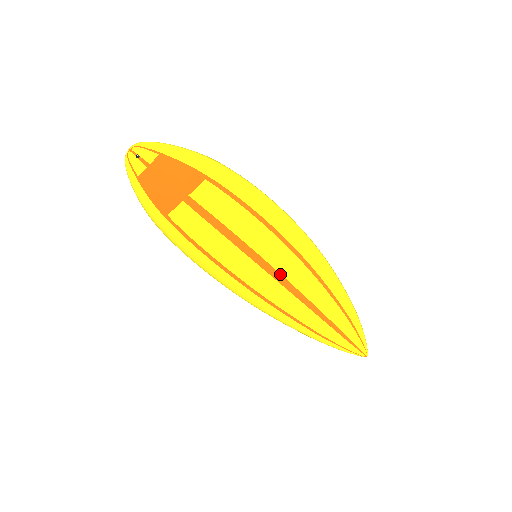
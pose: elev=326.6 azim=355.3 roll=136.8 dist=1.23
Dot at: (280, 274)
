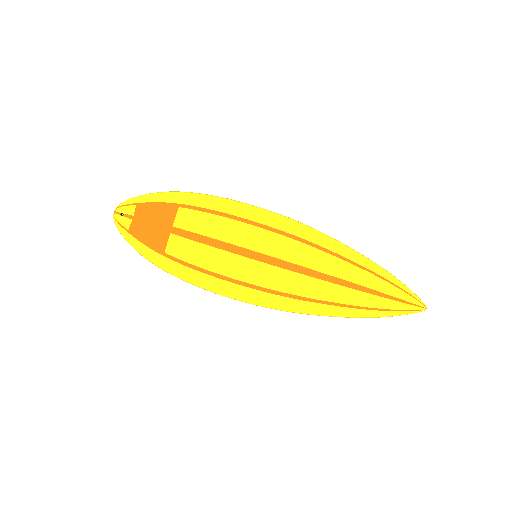
Dot at: (286, 261)
